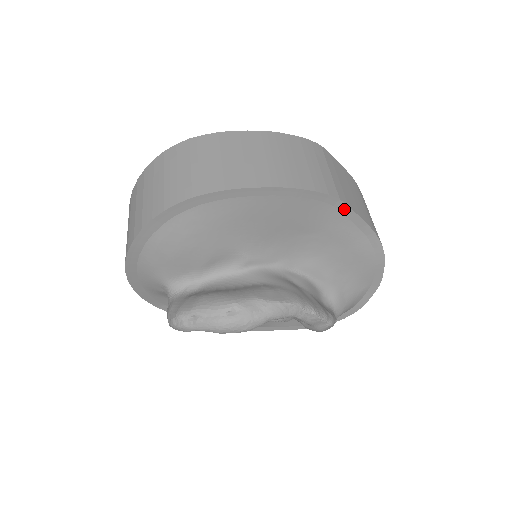
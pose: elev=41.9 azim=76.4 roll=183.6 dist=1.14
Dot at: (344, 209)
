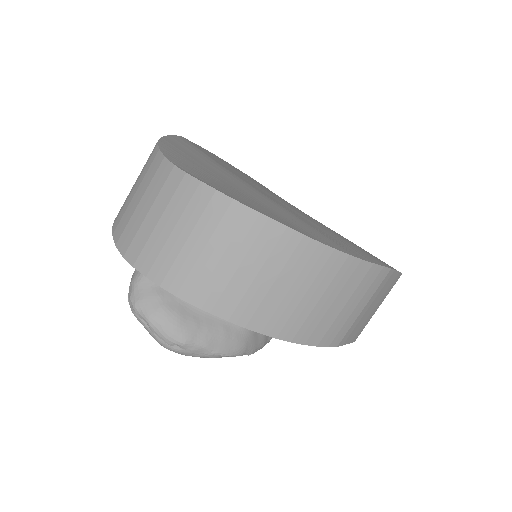
Dot at: occluded
